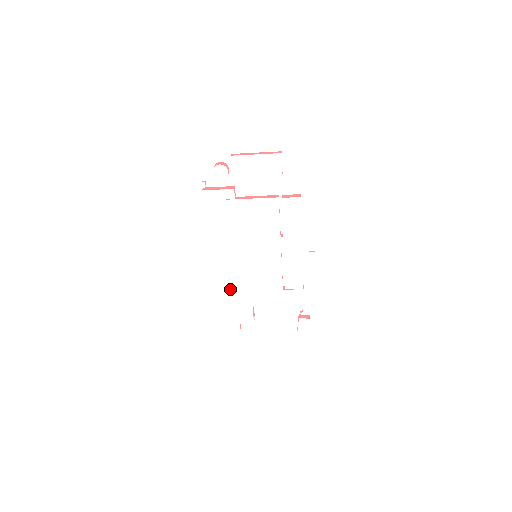
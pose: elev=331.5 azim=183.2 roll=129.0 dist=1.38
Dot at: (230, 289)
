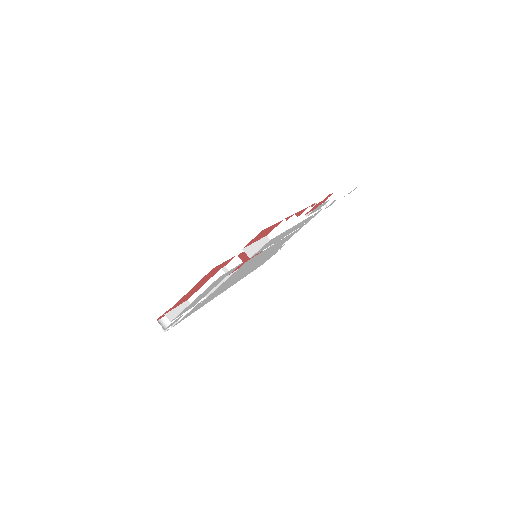
Dot at: occluded
